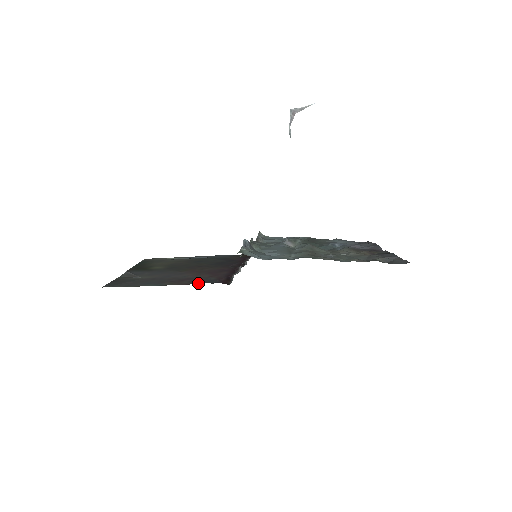
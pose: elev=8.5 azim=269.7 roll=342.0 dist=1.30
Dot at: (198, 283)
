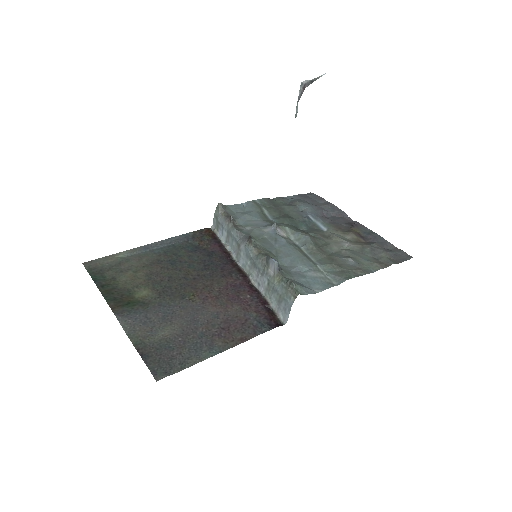
Dot at: (256, 334)
